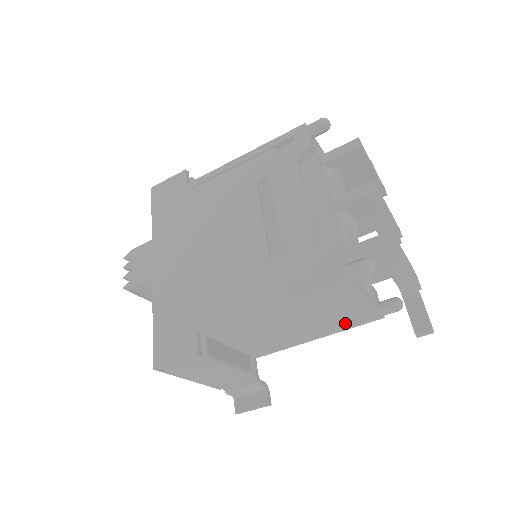
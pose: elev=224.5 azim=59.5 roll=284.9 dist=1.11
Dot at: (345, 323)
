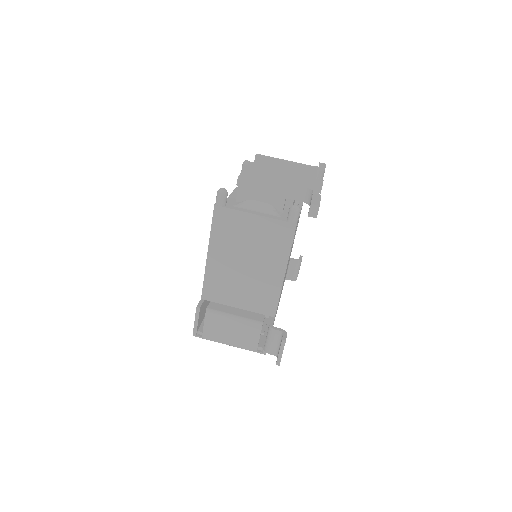
Dot at: (278, 245)
